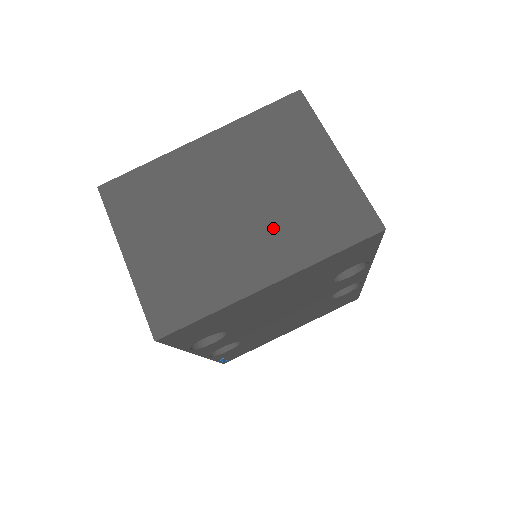
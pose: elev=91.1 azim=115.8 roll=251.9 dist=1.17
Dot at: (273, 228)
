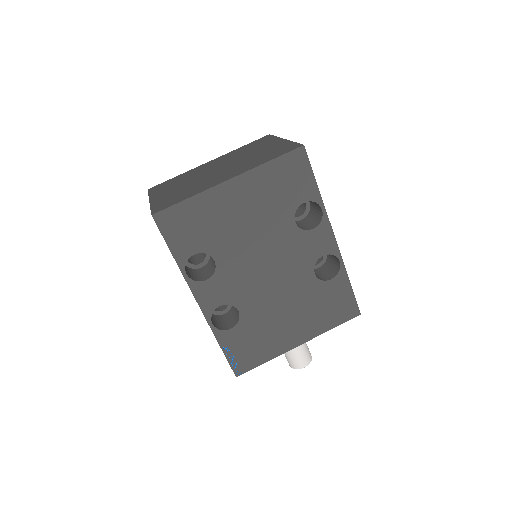
Dot at: (238, 166)
